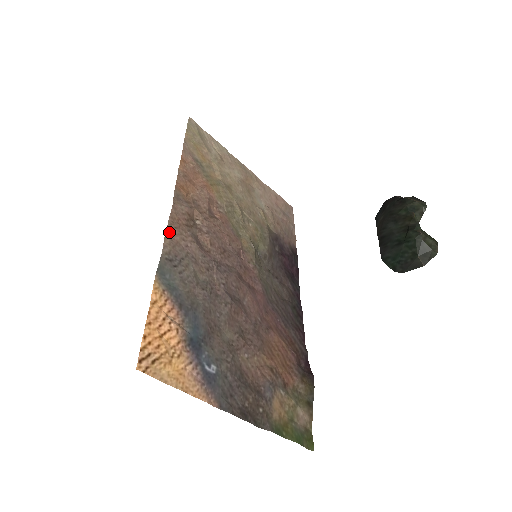
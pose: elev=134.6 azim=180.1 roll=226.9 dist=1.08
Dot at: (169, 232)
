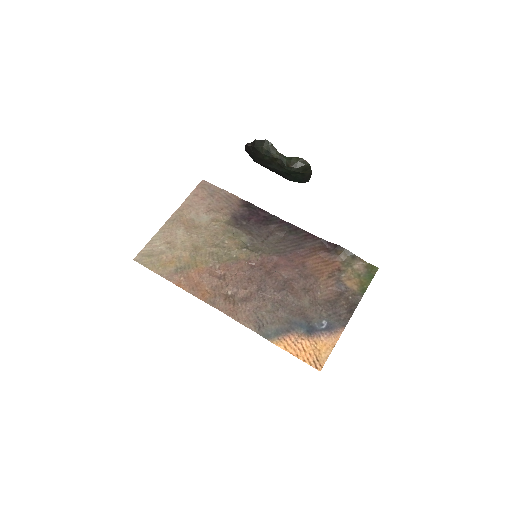
Dot at: (240, 321)
